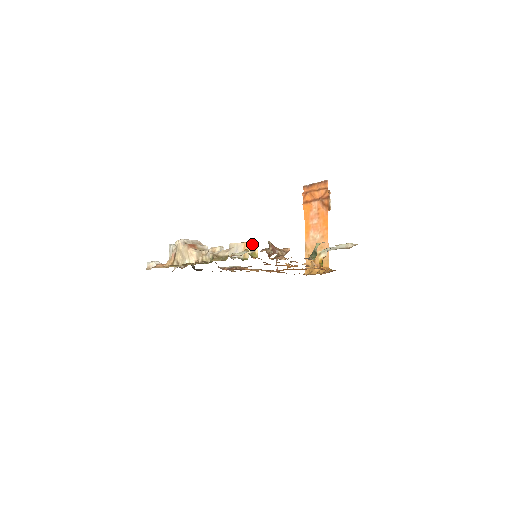
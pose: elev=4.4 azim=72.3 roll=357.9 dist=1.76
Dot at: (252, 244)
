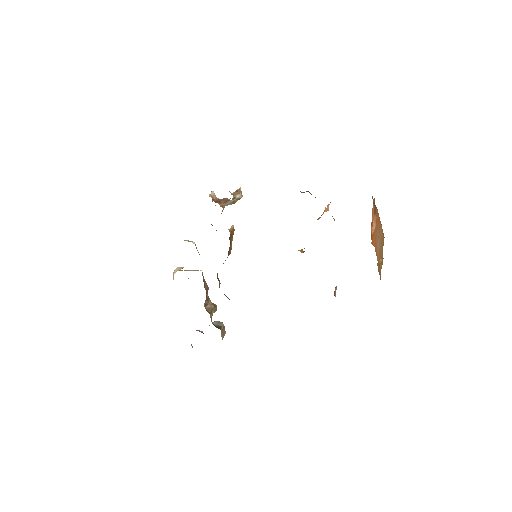
Dot at: occluded
